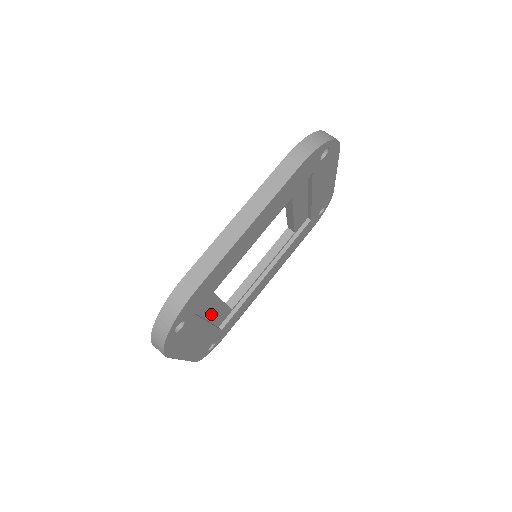
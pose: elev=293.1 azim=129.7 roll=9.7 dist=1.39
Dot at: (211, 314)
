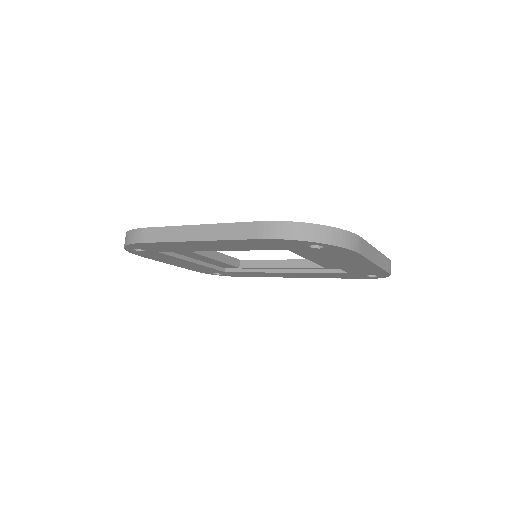
Dot at: (200, 259)
